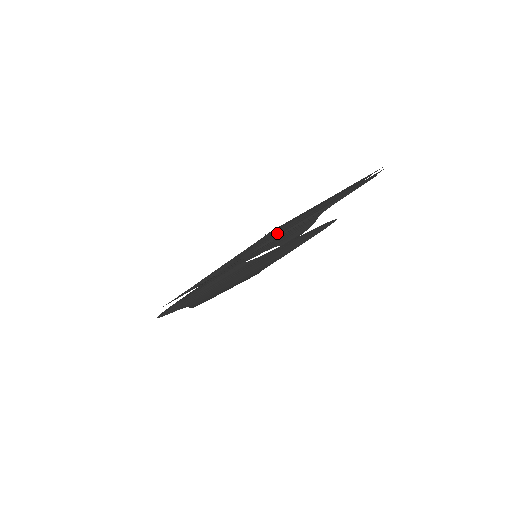
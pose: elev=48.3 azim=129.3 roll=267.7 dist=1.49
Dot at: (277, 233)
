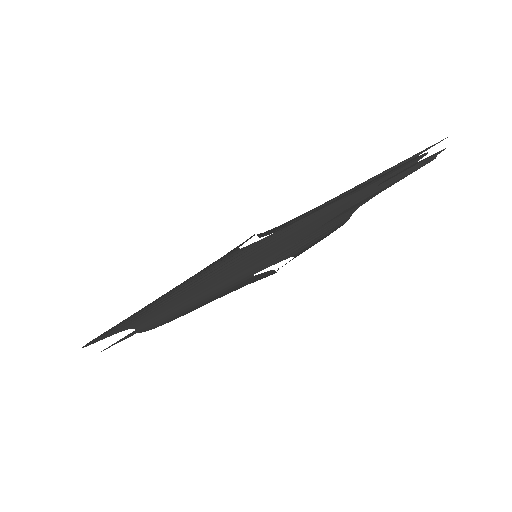
Dot at: occluded
